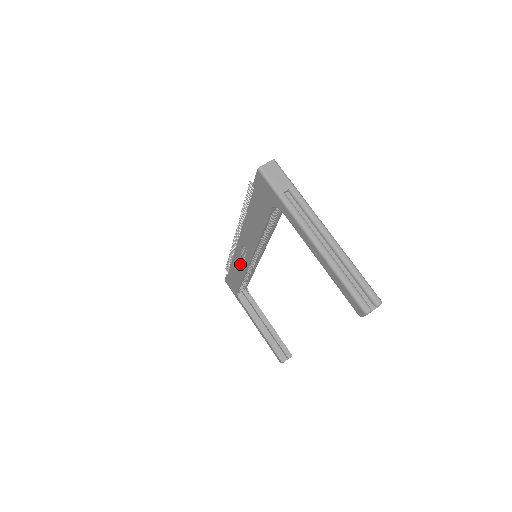
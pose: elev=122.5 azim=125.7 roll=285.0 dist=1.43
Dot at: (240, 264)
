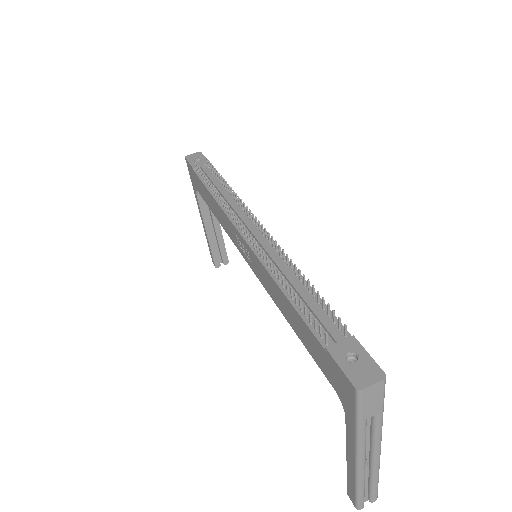
Dot at: (226, 225)
